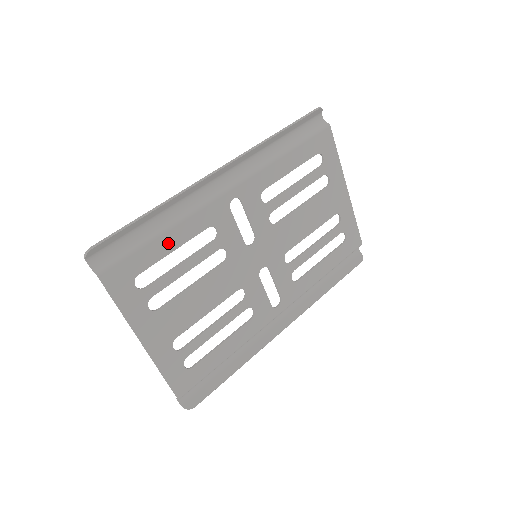
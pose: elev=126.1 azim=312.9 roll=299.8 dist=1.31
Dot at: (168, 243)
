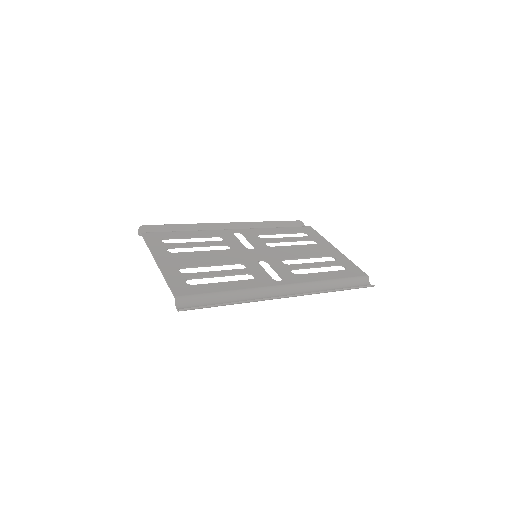
Dot at: (188, 234)
